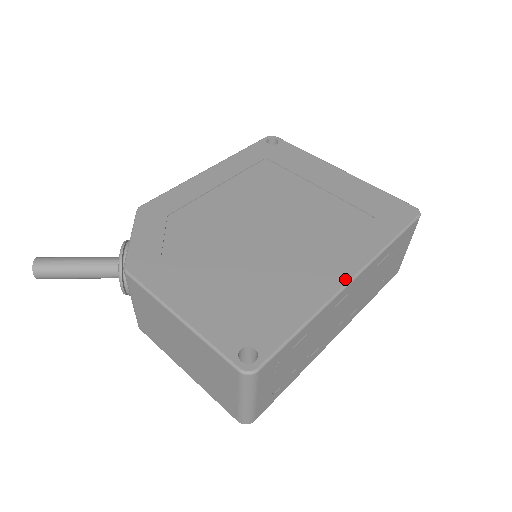
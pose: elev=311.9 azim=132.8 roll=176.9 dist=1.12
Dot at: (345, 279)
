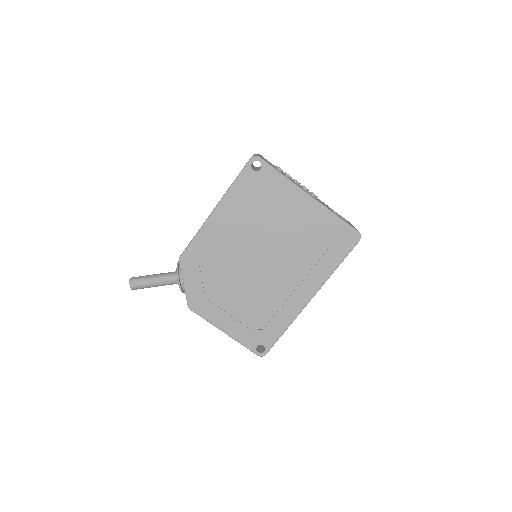
Dot at: (307, 300)
